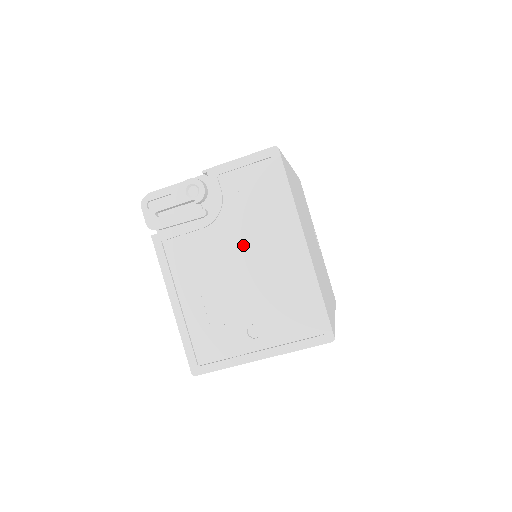
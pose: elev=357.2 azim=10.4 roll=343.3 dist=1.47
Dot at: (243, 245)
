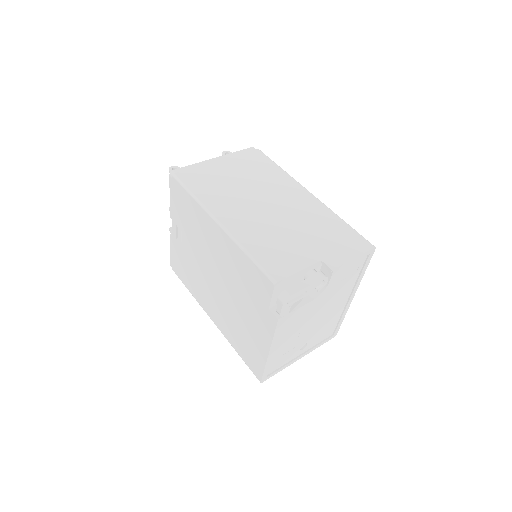
Dot at: (325, 306)
